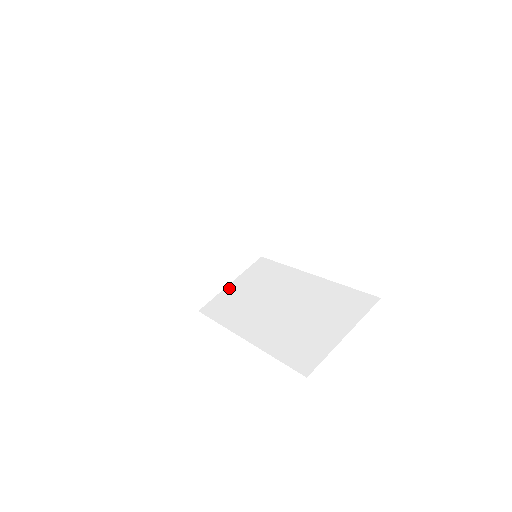
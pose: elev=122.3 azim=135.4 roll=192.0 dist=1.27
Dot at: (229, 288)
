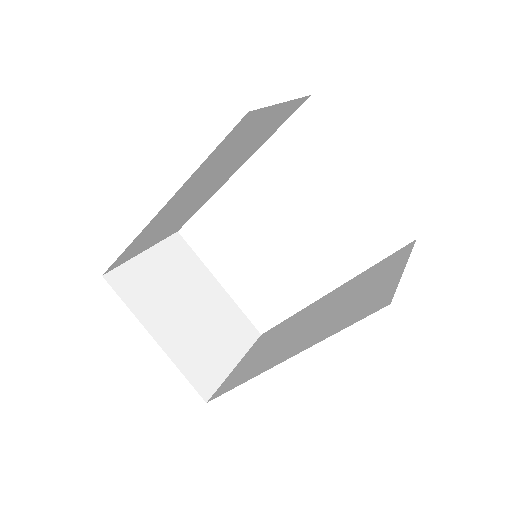
Dot at: (237, 367)
